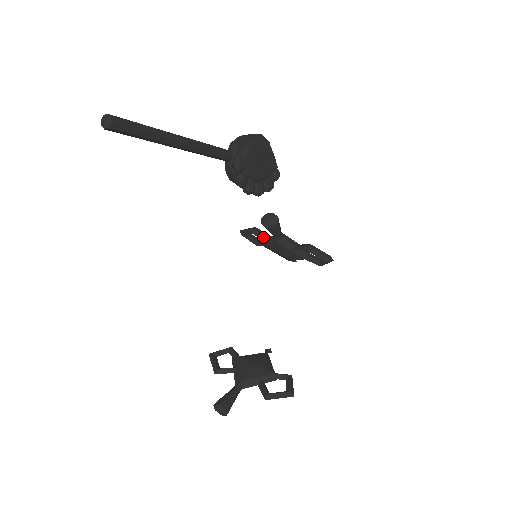
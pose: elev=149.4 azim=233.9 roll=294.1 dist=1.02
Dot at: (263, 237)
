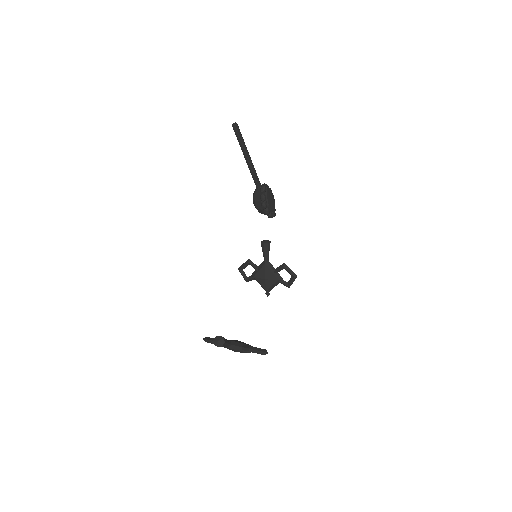
Dot at: (255, 266)
